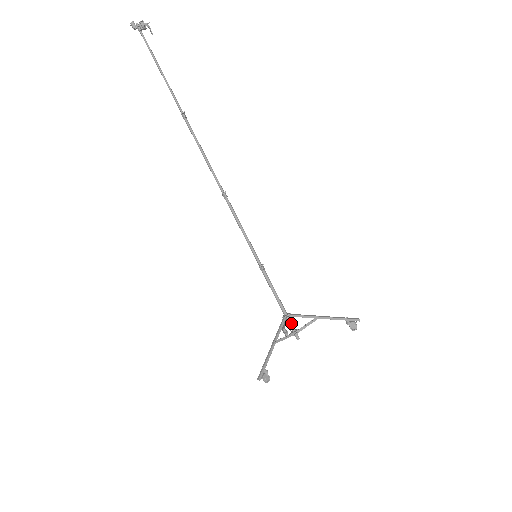
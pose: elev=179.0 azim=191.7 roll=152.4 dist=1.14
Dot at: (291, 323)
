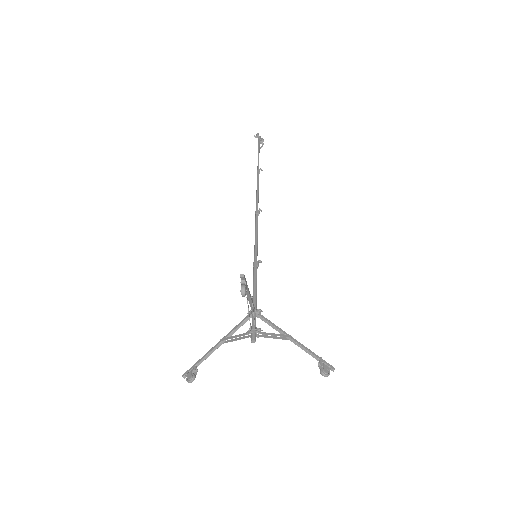
Dot at: occluded
